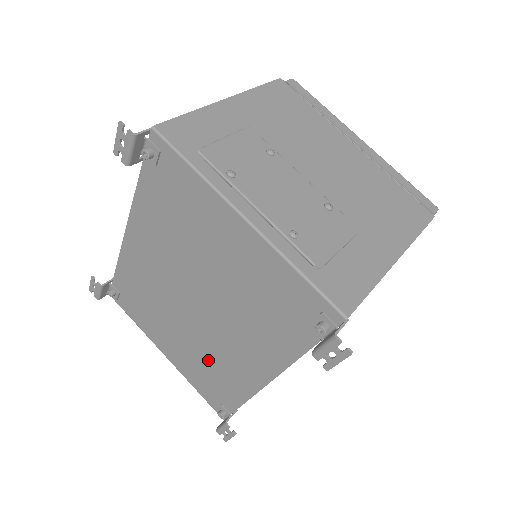
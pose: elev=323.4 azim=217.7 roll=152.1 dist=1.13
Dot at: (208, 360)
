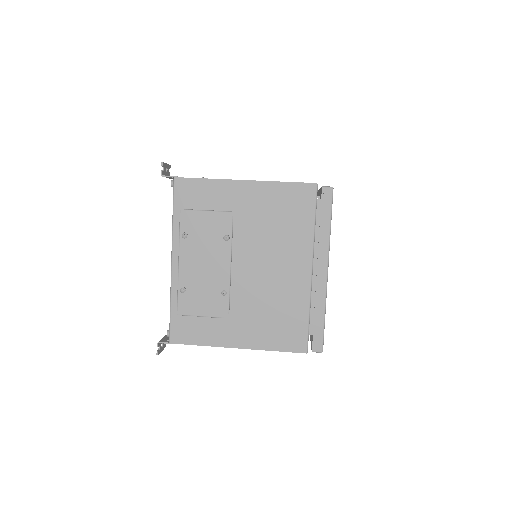
Dot at: occluded
